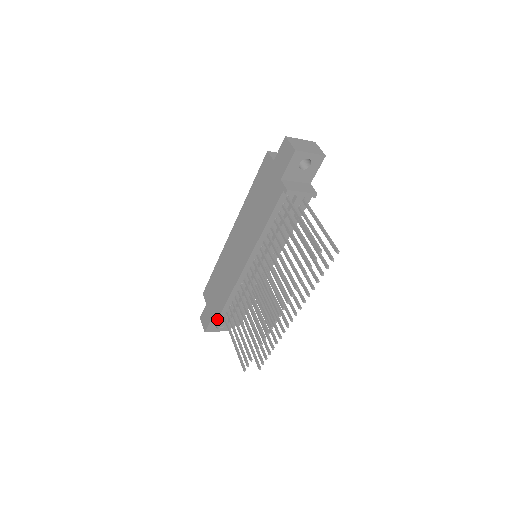
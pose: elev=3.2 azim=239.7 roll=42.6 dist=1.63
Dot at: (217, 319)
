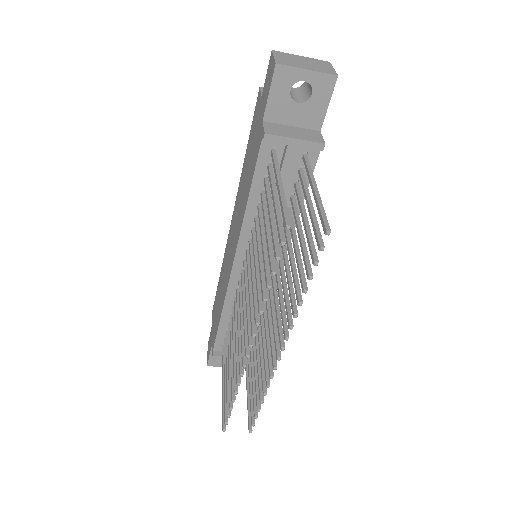
Dot at: (213, 348)
